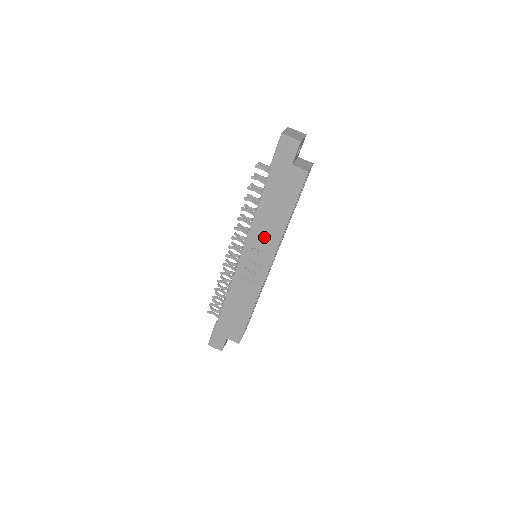
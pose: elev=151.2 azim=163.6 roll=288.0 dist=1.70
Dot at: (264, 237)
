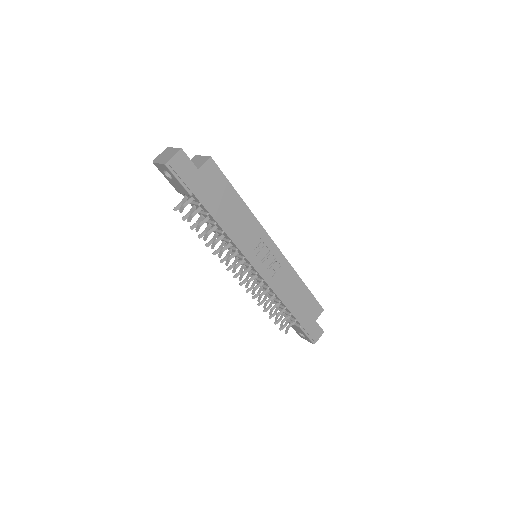
Dot at: (248, 235)
